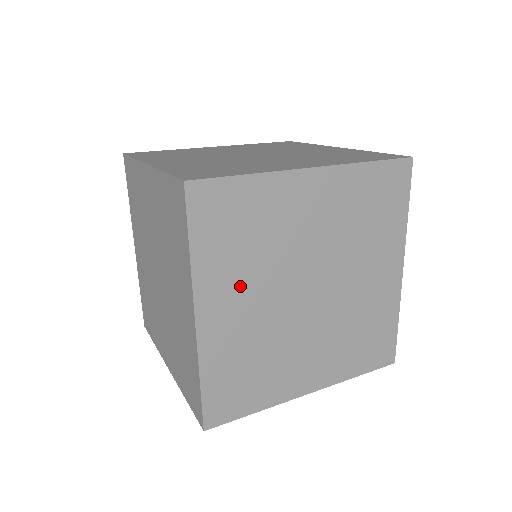
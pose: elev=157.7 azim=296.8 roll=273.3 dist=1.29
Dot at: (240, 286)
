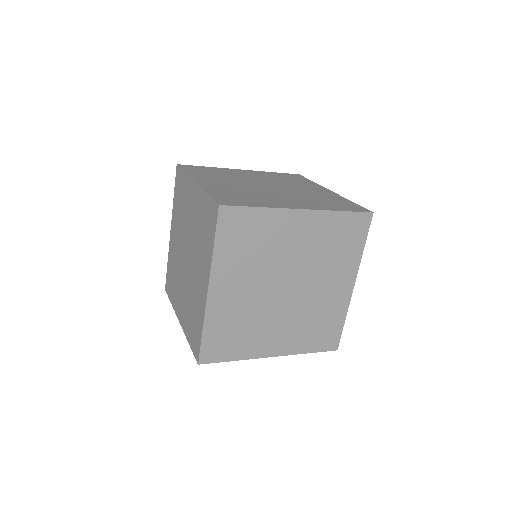
Dot at: (240, 276)
